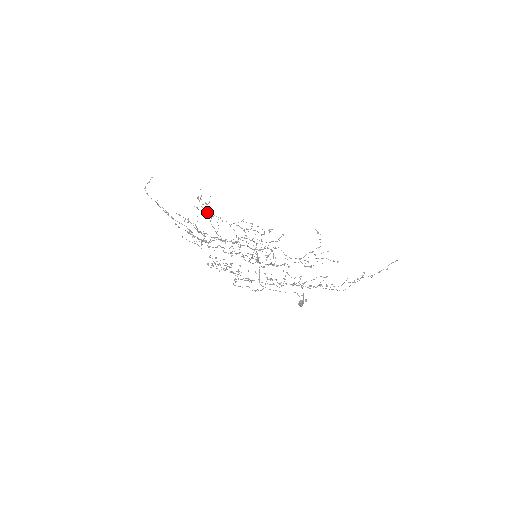
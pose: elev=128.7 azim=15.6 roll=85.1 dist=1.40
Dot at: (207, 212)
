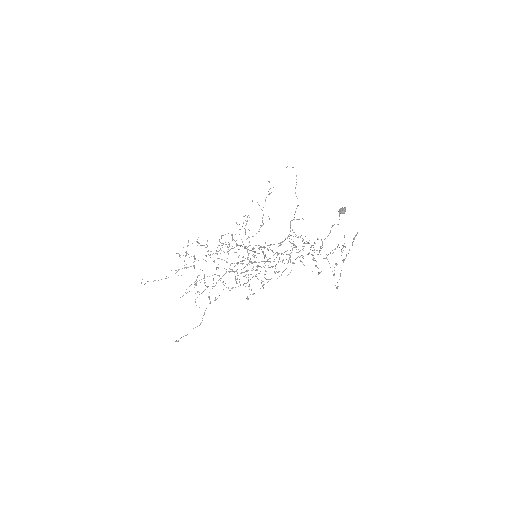
Dot at: occluded
